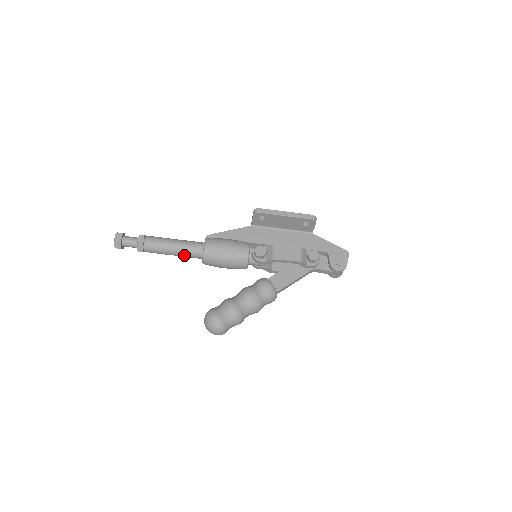
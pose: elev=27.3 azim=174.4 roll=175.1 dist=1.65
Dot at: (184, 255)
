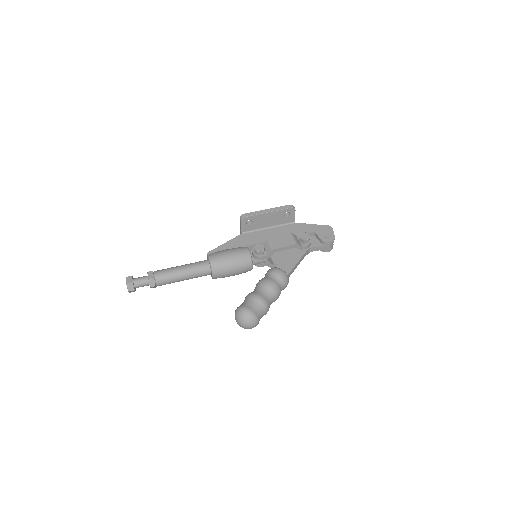
Dot at: (194, 276)
